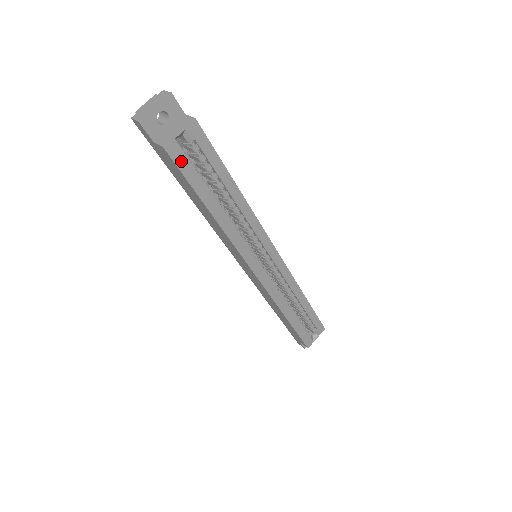
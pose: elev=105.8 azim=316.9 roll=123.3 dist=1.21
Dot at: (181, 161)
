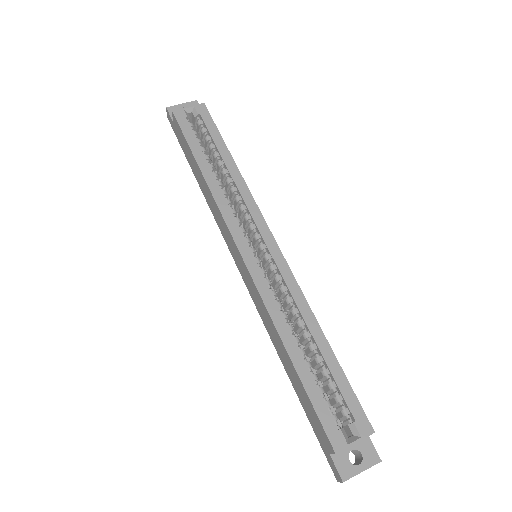
Dot at: (184, 123)
